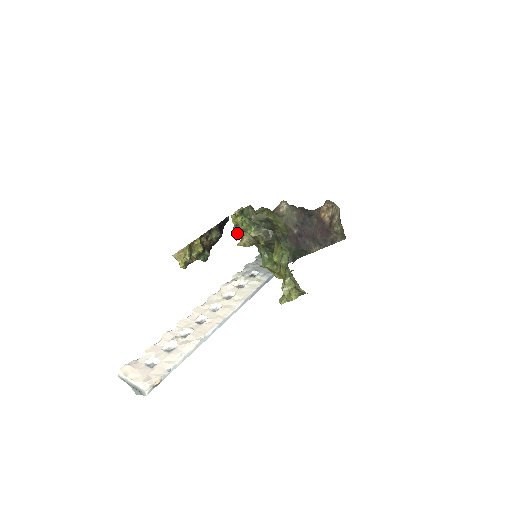
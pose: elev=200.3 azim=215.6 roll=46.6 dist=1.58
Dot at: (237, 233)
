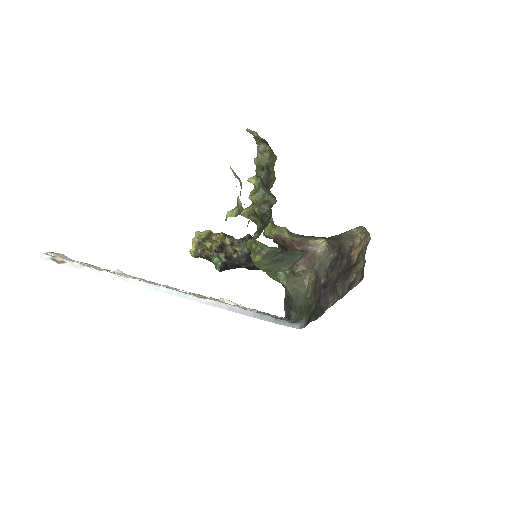
Dot at: occluded
